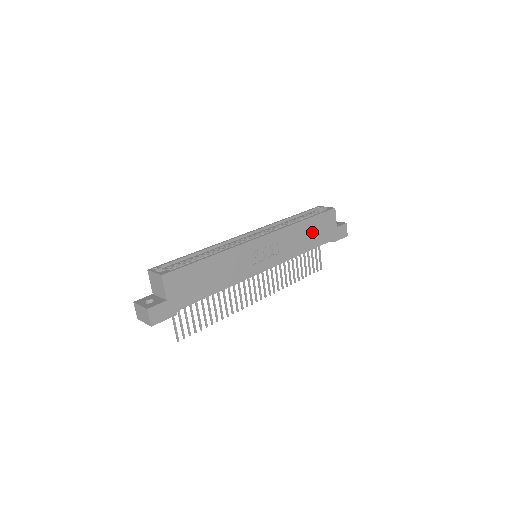
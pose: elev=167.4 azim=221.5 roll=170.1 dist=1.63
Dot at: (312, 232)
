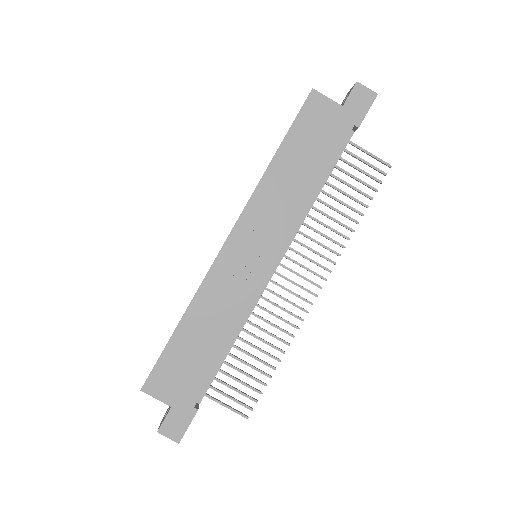
Dot at: (303, 156)
